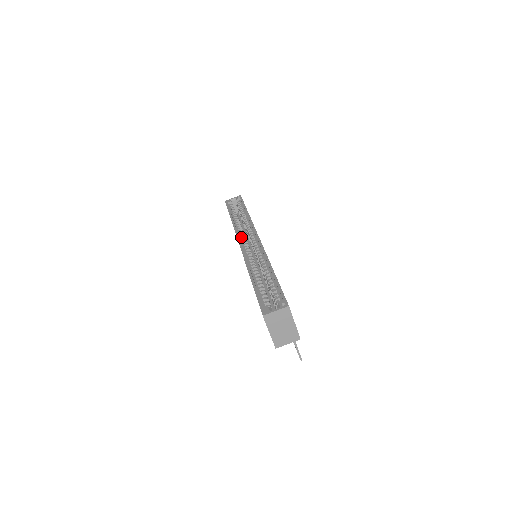
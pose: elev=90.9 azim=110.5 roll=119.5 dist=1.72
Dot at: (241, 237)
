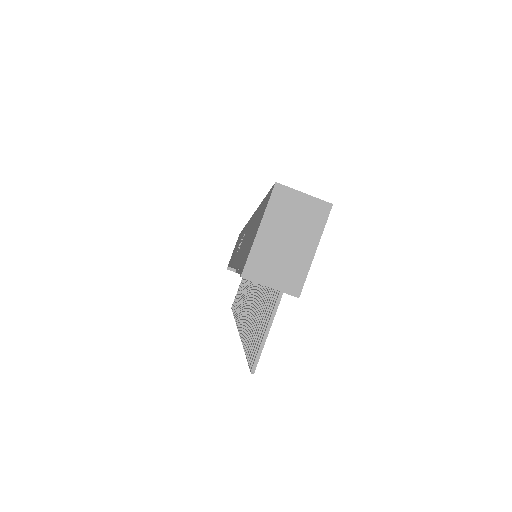
Dot at: occluded
